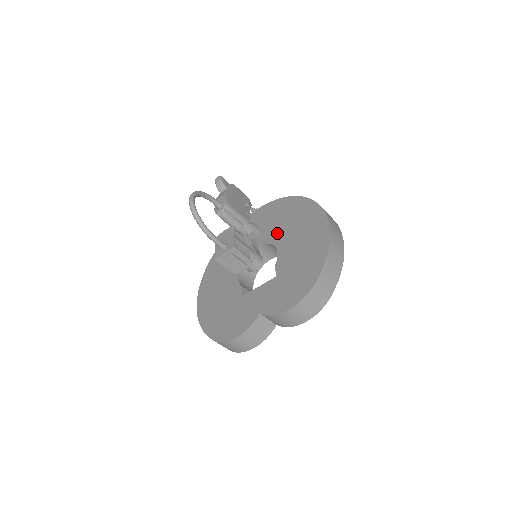
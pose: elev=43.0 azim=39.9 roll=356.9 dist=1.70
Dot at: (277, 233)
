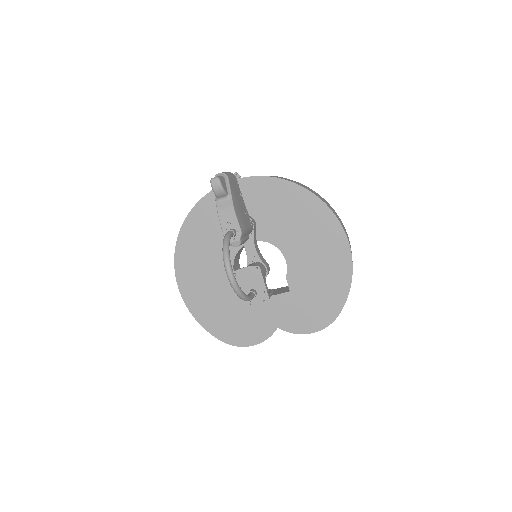
Dot at: (281, 233)
